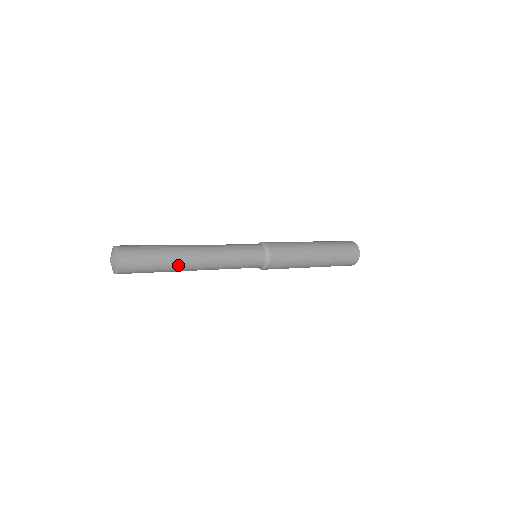
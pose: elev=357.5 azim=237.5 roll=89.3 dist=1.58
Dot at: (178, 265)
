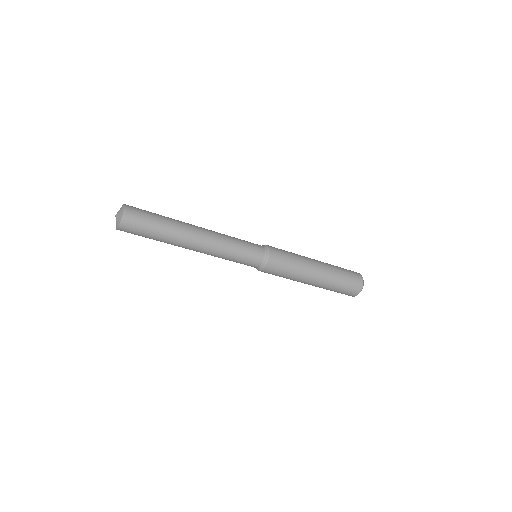
Dot at: (175, 241)
